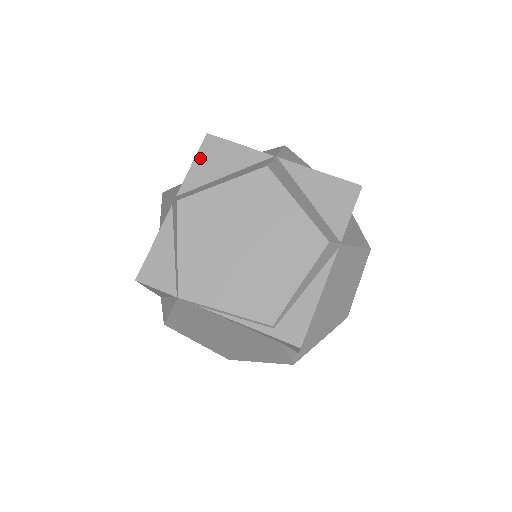
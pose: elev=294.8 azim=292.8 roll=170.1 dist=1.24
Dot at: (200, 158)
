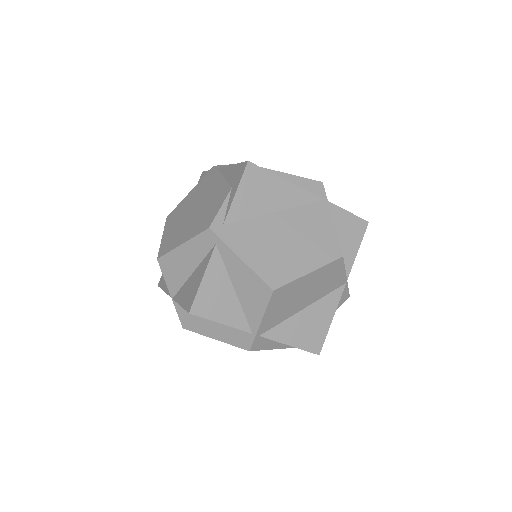
Dot at: occluded
